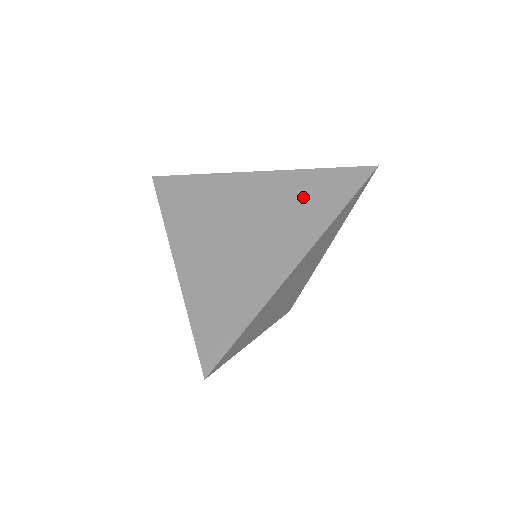
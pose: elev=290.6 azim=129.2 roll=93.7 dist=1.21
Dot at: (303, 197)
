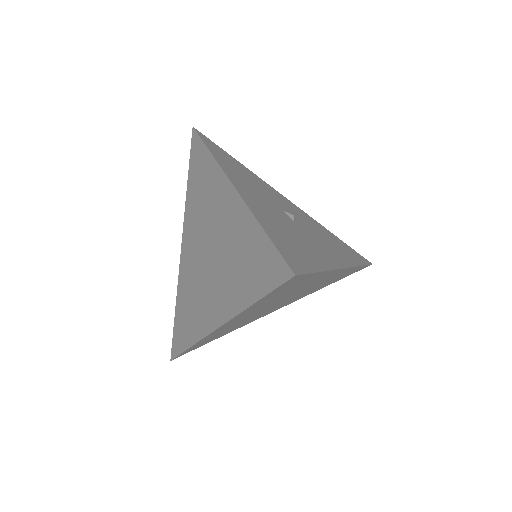
Dot at: (241, 256)
